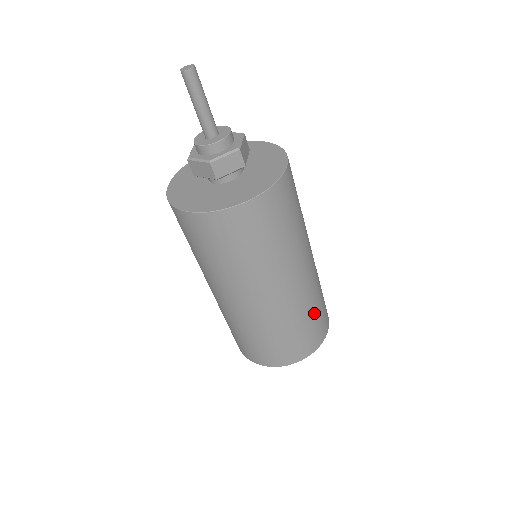
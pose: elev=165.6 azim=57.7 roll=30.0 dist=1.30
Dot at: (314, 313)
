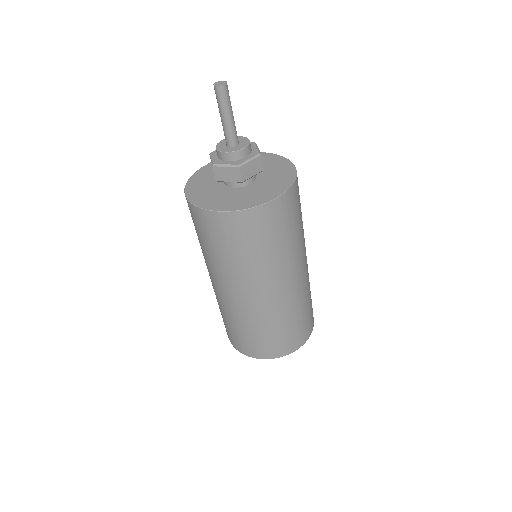
Dot at: (309, 302)
